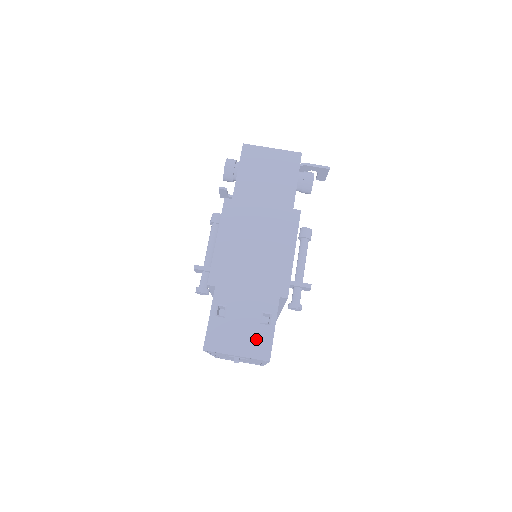
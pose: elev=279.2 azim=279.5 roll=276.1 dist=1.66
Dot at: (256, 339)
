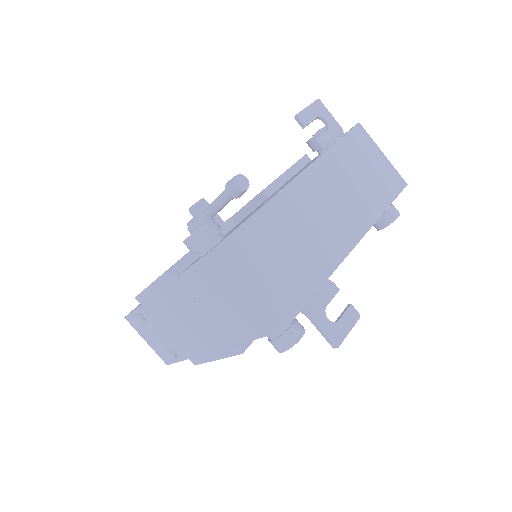
Dot at: (162, 351)
